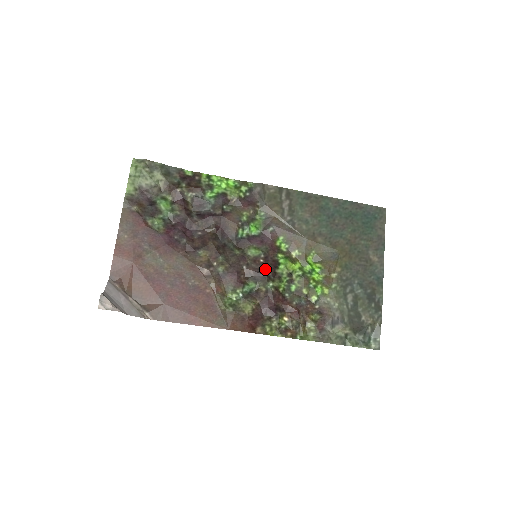
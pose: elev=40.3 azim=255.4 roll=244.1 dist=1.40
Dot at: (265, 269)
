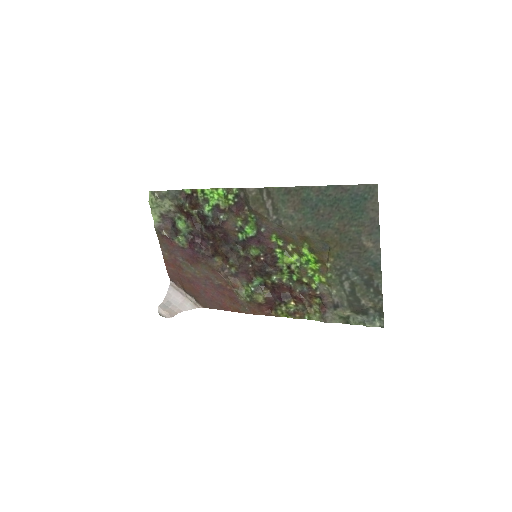
Dot at: (266, 266)
